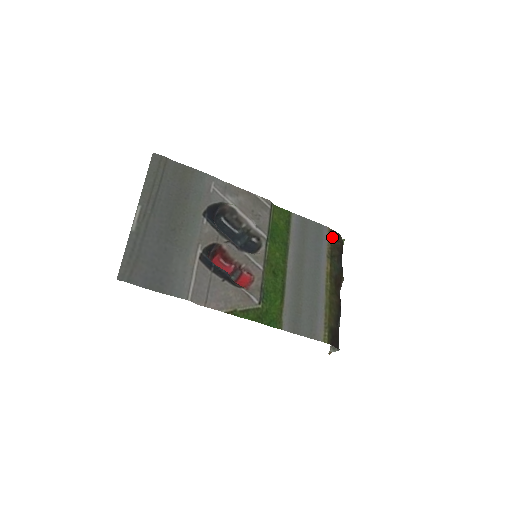
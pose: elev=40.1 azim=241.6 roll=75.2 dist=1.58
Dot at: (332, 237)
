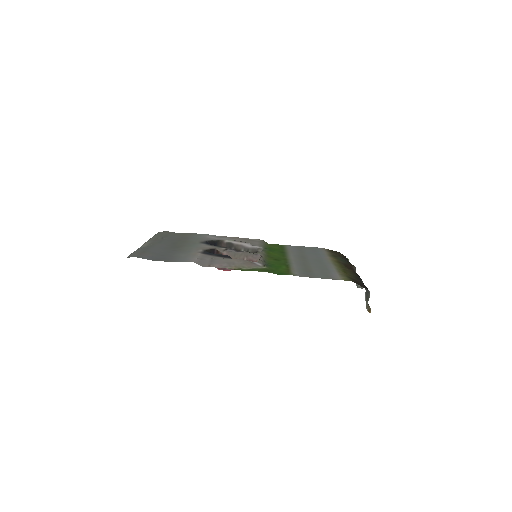
Dot at: (331, 252)
